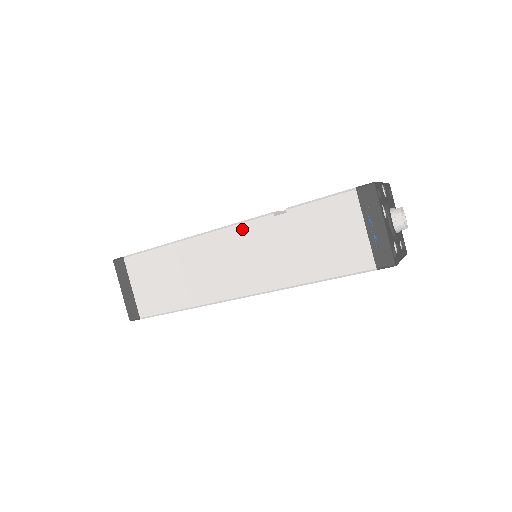
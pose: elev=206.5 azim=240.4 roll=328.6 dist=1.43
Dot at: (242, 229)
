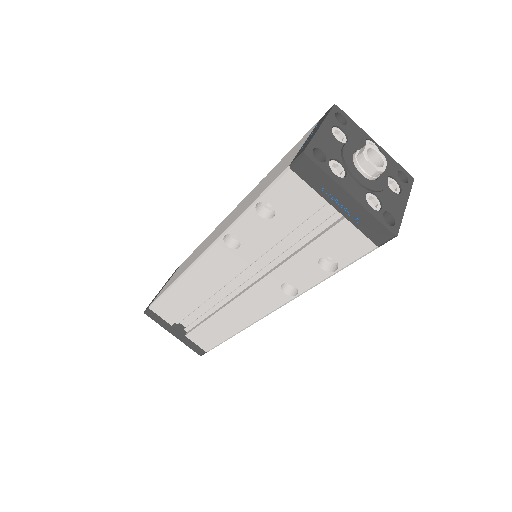
Dot at: (242, 201)
